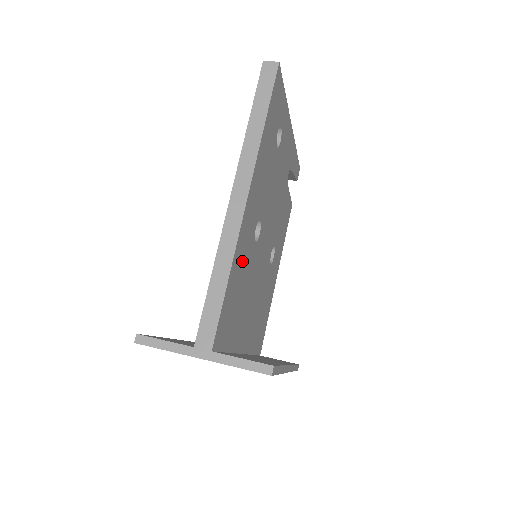
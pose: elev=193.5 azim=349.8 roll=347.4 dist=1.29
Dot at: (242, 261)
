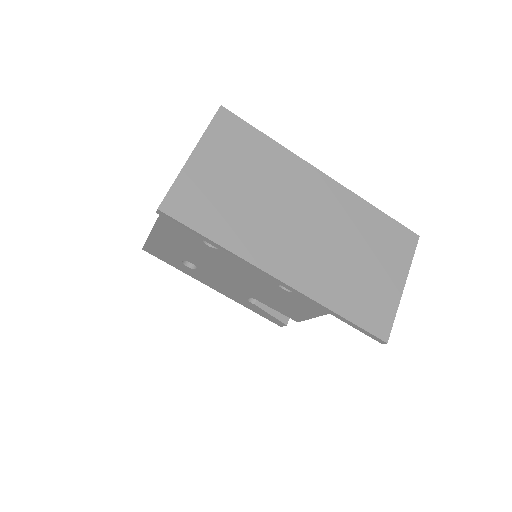
Dot at: occluded
